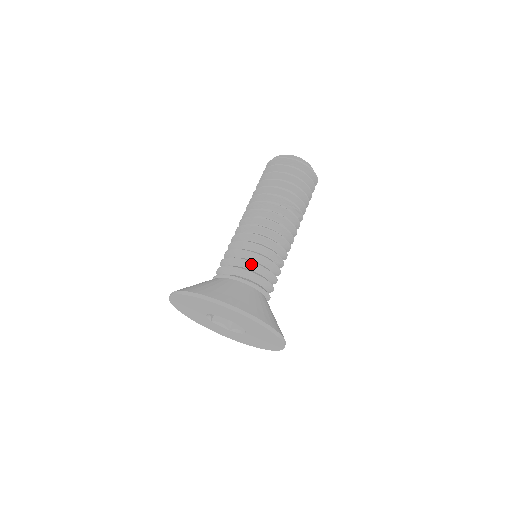
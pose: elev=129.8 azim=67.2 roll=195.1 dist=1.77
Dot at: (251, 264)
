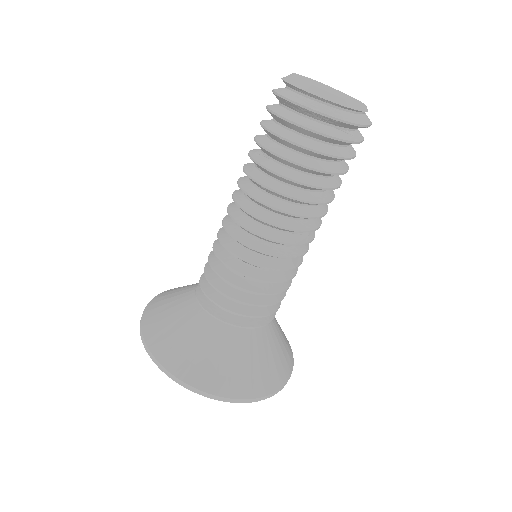
Dot at: (251, 305)
